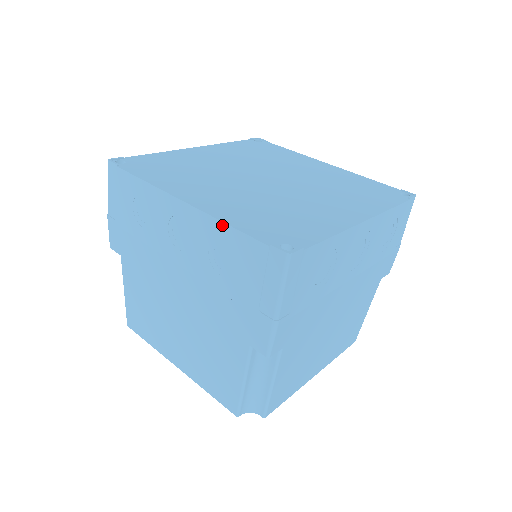
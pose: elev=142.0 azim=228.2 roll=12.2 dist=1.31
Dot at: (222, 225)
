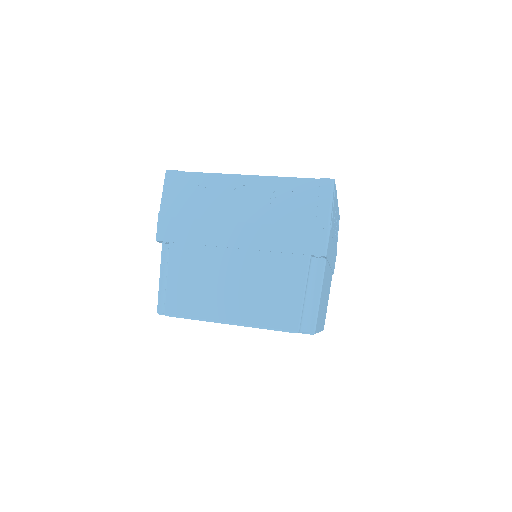
Dot at: (282, 179)
